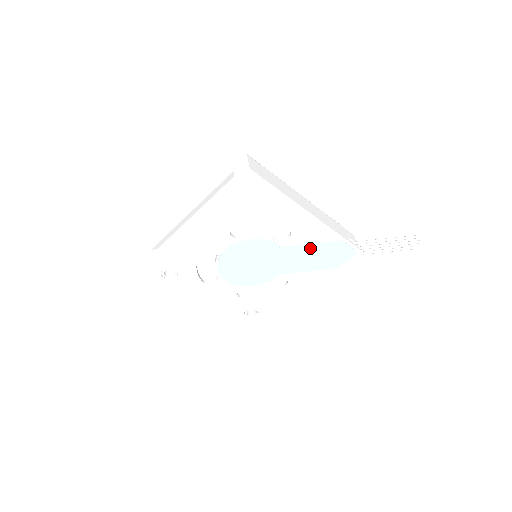
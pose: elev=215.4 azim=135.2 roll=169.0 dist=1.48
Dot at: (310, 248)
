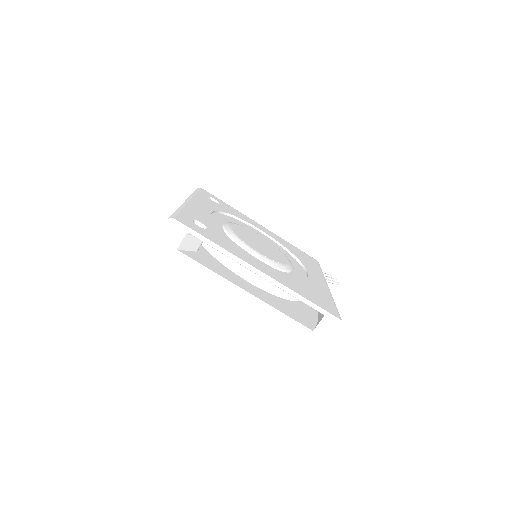
Dot at: occluded
